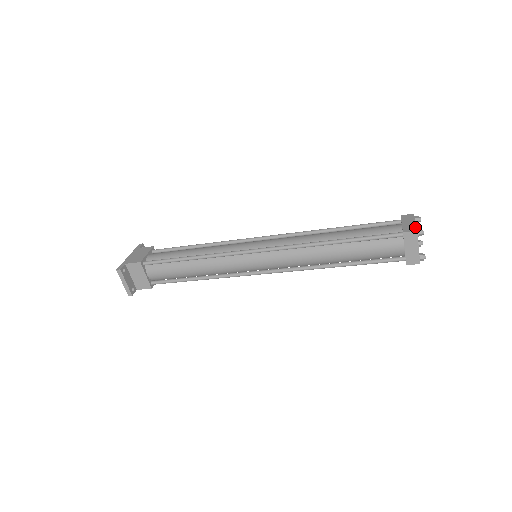
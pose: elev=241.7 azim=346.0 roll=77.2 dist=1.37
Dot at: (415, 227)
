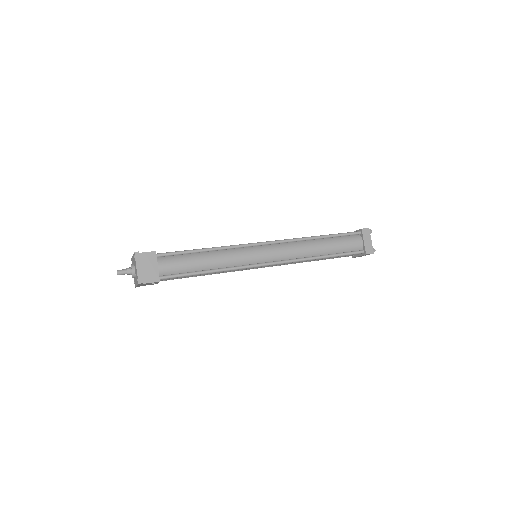
Dot at: occluded
